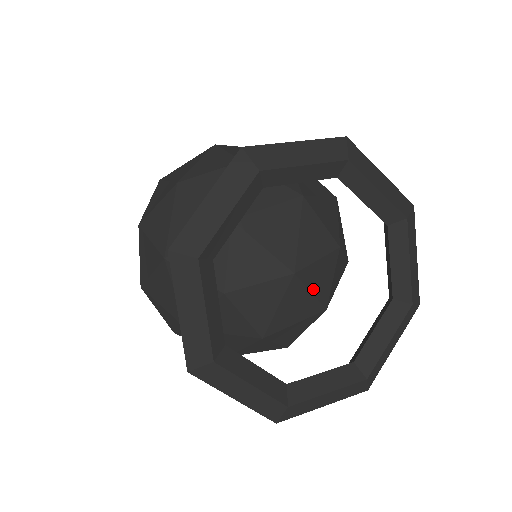
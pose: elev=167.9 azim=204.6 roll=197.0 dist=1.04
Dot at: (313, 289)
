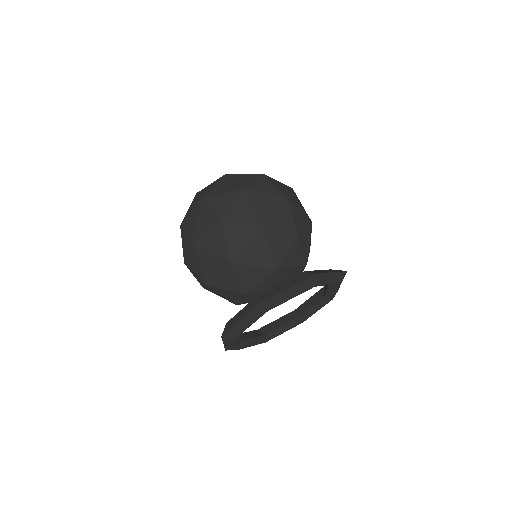
Dot at: occluded
